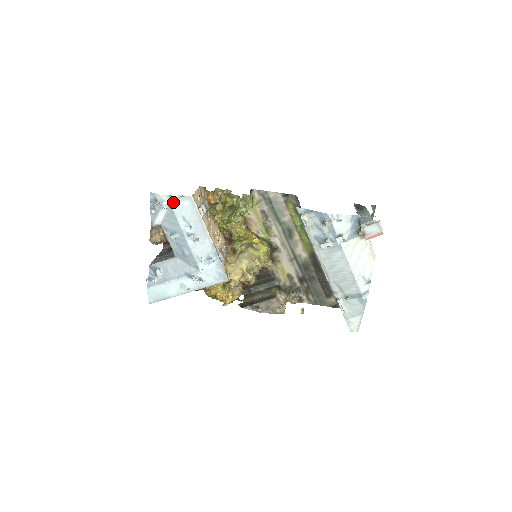
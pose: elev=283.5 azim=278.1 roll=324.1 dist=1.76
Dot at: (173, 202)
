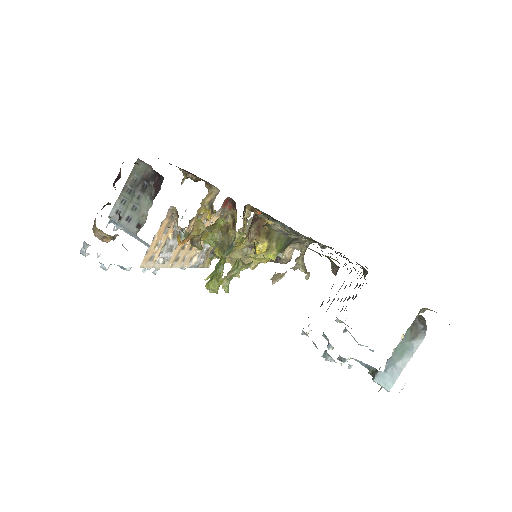
Dot at: occluded
